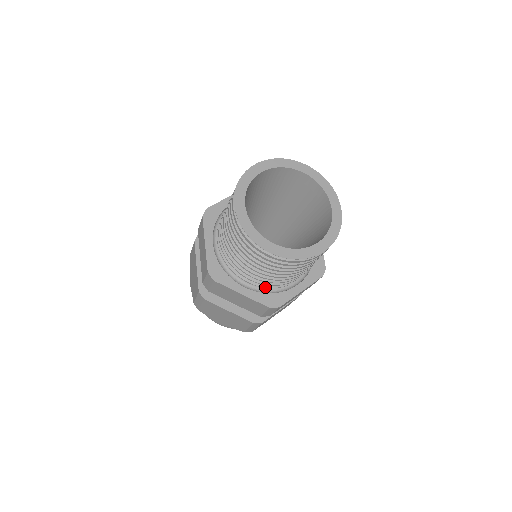
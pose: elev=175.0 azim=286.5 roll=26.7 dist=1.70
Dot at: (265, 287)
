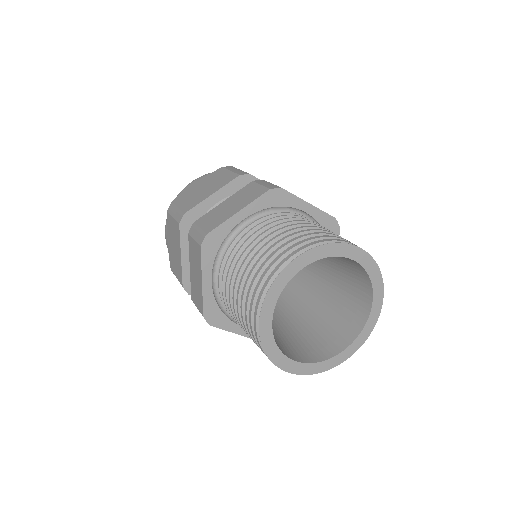
Dot at: occluded
